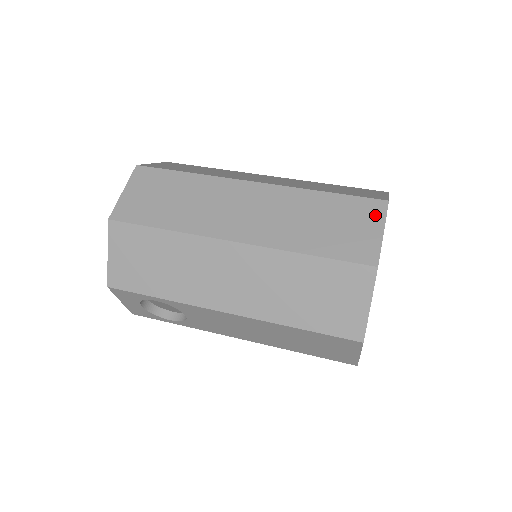
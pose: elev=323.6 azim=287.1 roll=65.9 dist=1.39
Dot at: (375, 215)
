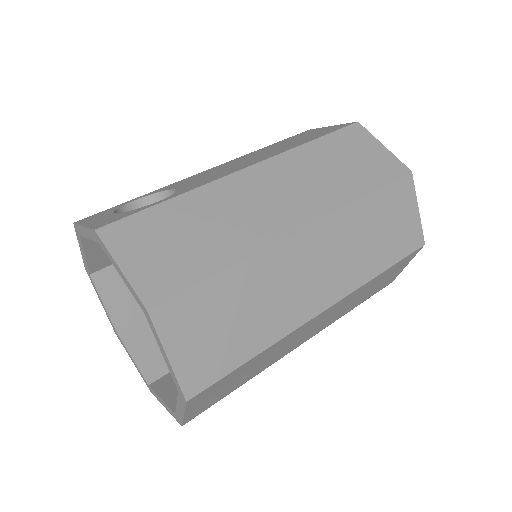
Dot at: (409, 195)
